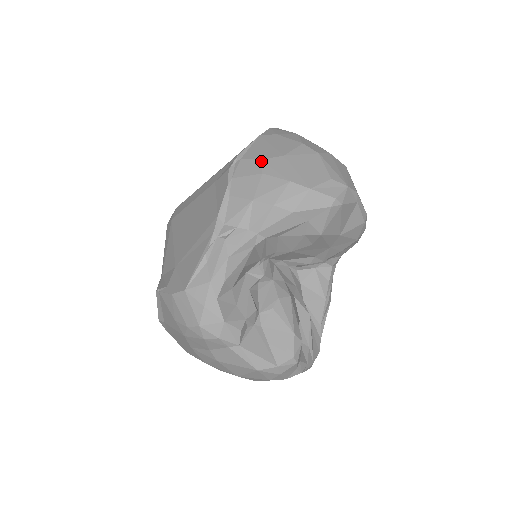
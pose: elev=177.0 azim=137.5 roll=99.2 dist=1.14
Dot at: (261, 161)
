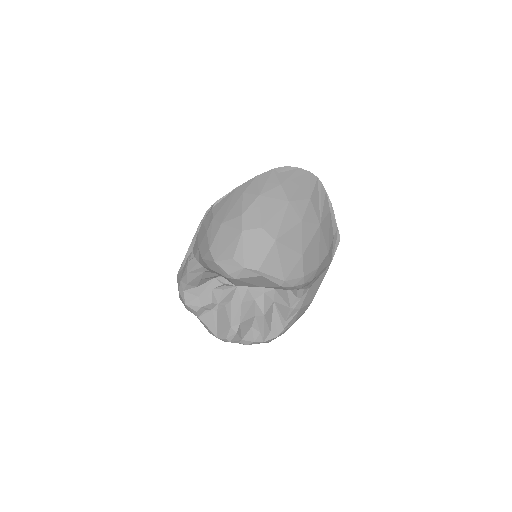
Dot at: (212, 220)
